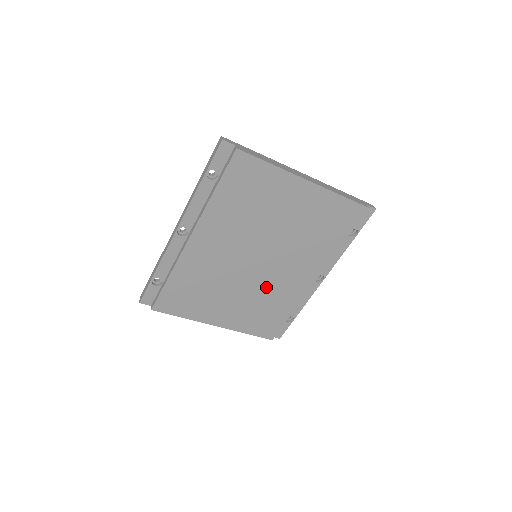
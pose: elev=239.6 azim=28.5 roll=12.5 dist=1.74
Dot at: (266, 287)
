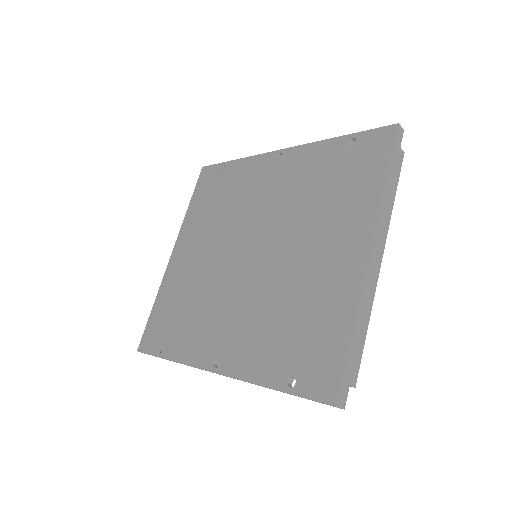
Dot at: occluded
